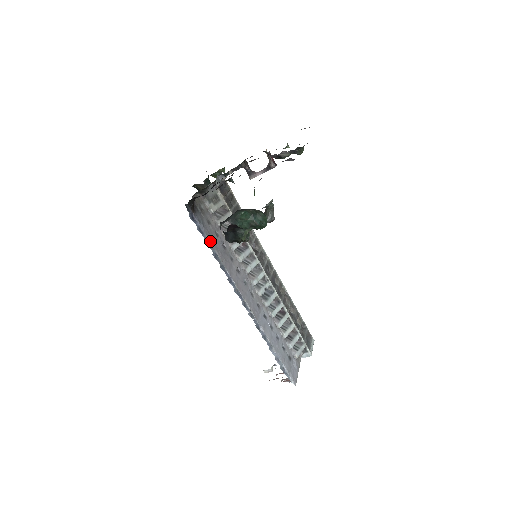
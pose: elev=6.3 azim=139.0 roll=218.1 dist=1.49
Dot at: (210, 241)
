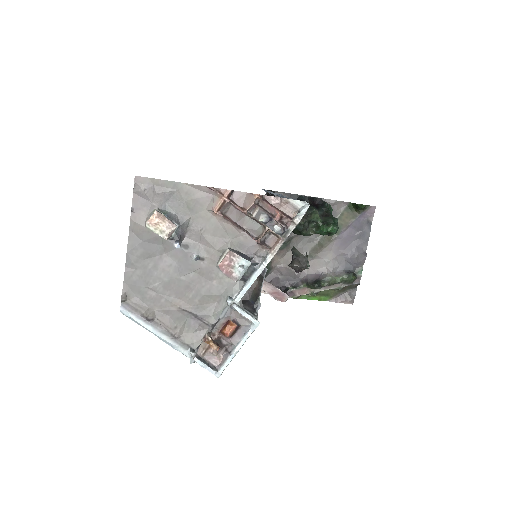
Dot at: occluded
